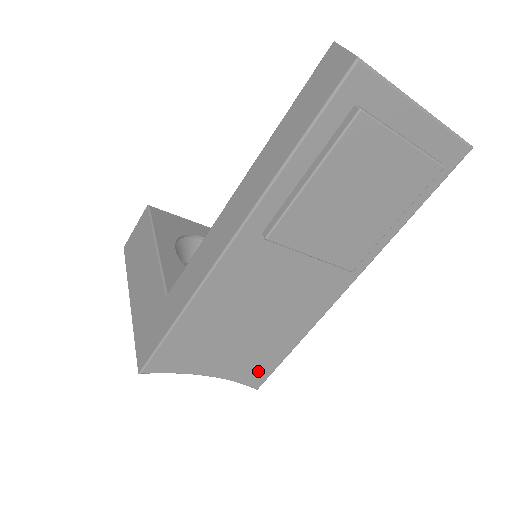
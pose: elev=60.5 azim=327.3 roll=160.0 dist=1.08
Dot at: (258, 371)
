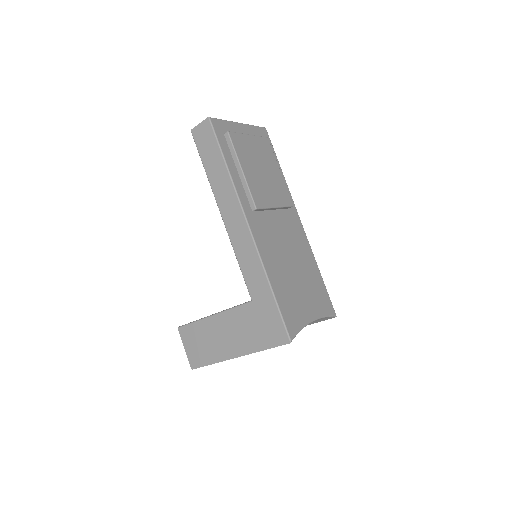
Dot at: (324, 301)
